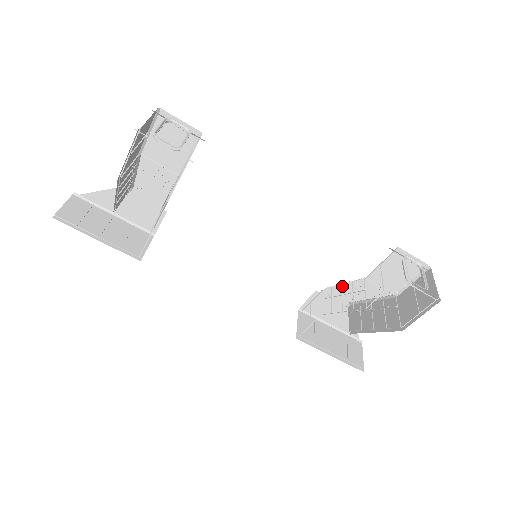
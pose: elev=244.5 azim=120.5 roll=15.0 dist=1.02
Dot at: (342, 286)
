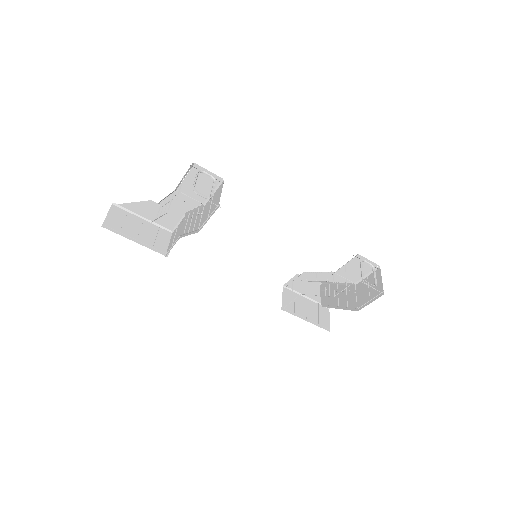
Dot at: (317, 273)
